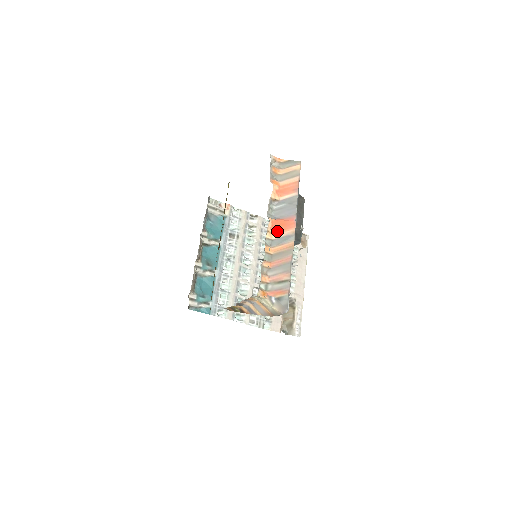
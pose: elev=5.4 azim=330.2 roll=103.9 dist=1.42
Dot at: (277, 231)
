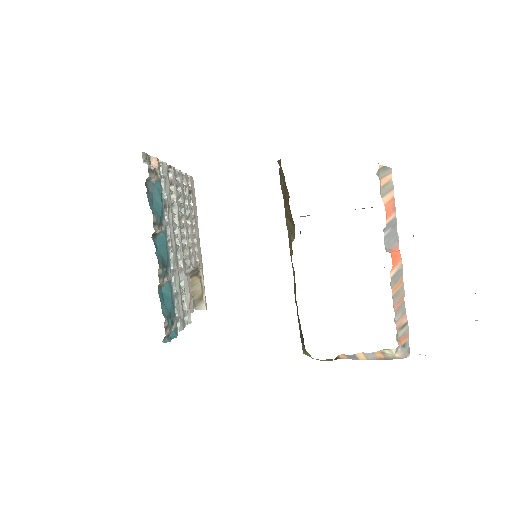
Dot at: (392, 267)
